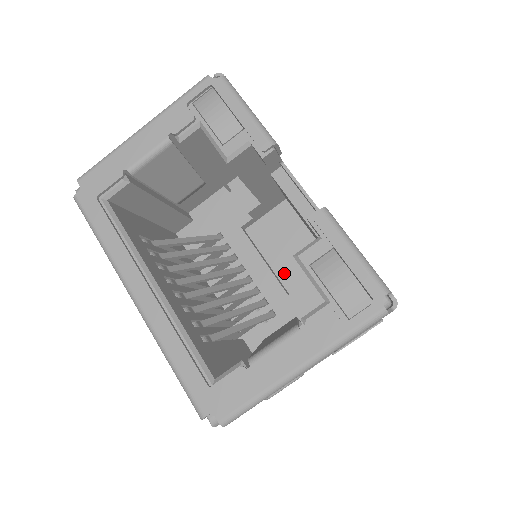
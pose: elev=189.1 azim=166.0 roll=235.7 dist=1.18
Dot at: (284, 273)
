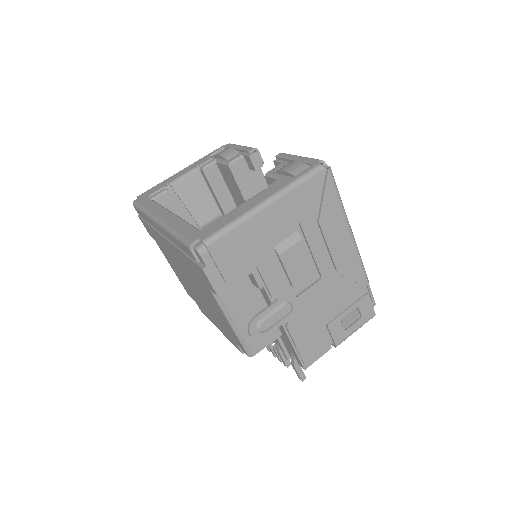
Dot at: occluded
